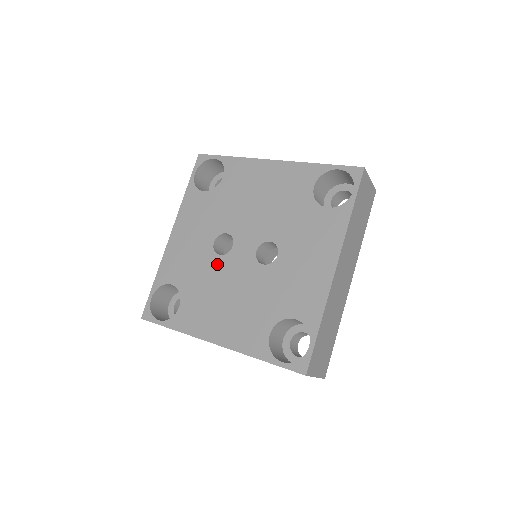
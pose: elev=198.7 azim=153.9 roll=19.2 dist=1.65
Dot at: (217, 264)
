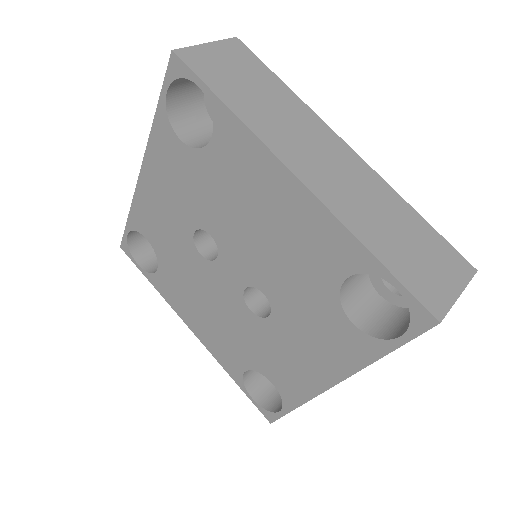
Dot at: (197, 263)
